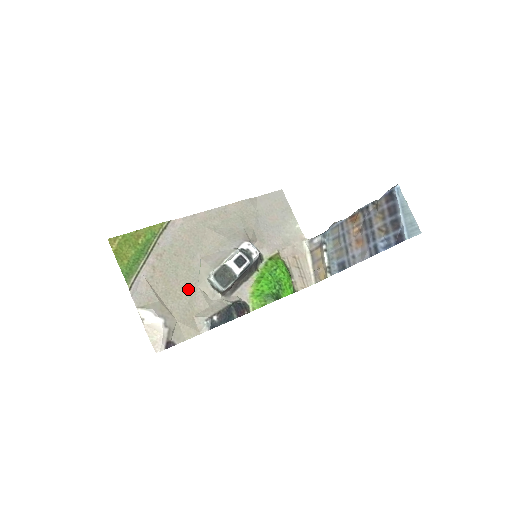
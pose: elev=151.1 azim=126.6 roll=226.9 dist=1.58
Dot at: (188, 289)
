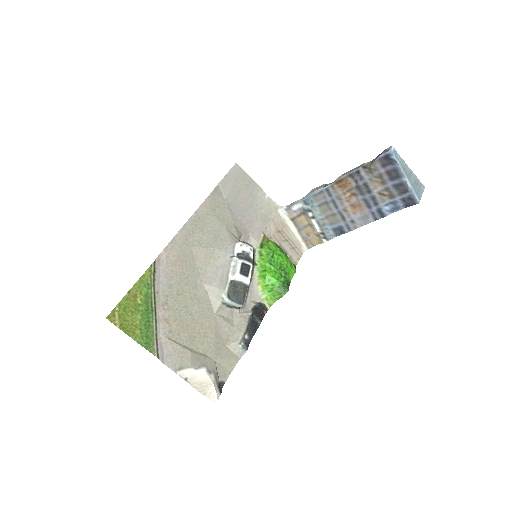
Dot at: (208, 322)
